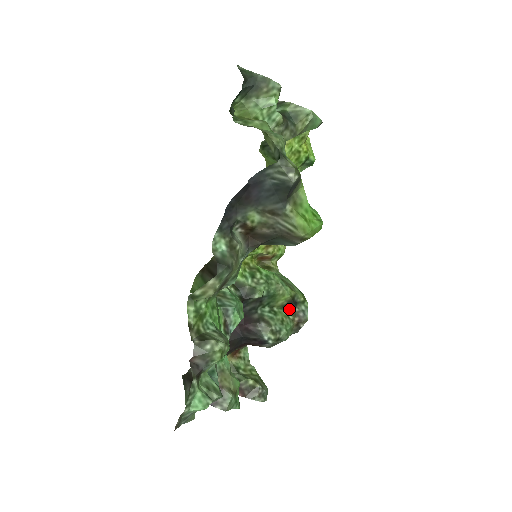
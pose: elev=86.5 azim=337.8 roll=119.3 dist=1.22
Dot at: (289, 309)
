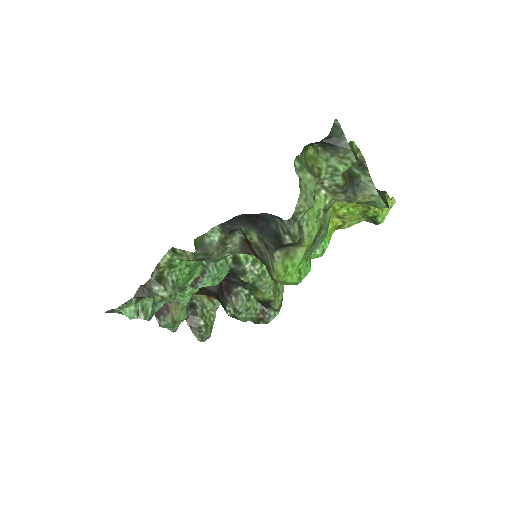
Dot at: (262, 305)
